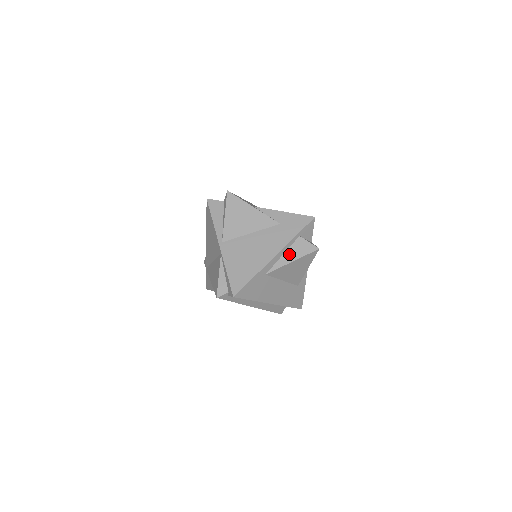
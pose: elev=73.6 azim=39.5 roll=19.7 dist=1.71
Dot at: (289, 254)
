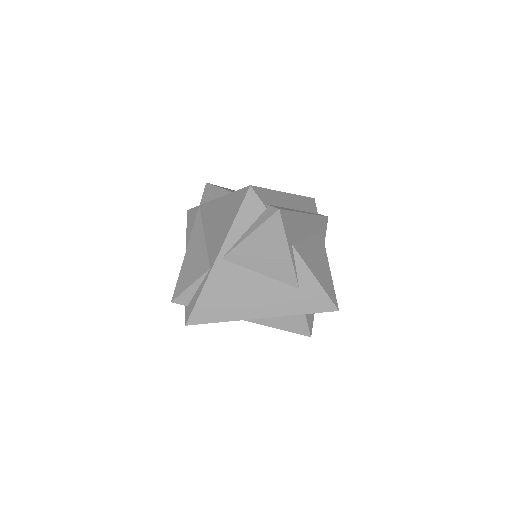
Dot at: (278, 320)
